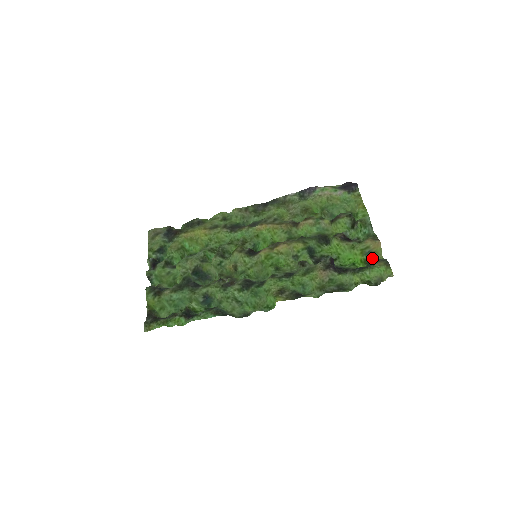
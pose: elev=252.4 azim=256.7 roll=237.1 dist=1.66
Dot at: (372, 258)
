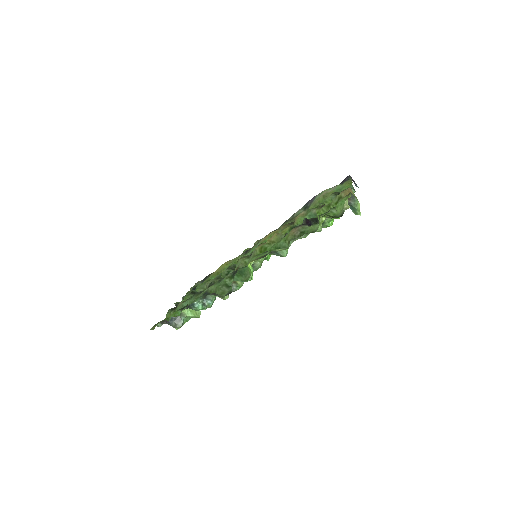
Dot at: occluded
